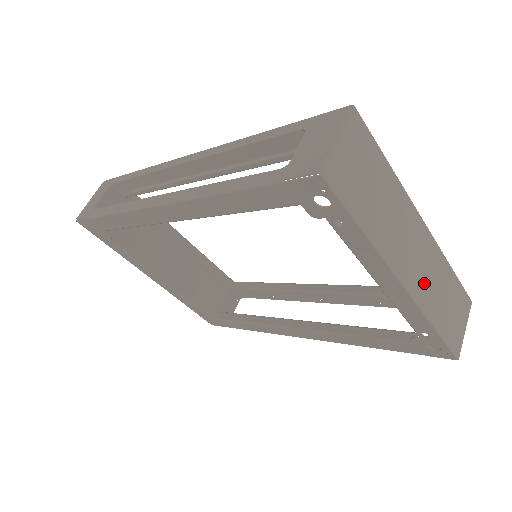
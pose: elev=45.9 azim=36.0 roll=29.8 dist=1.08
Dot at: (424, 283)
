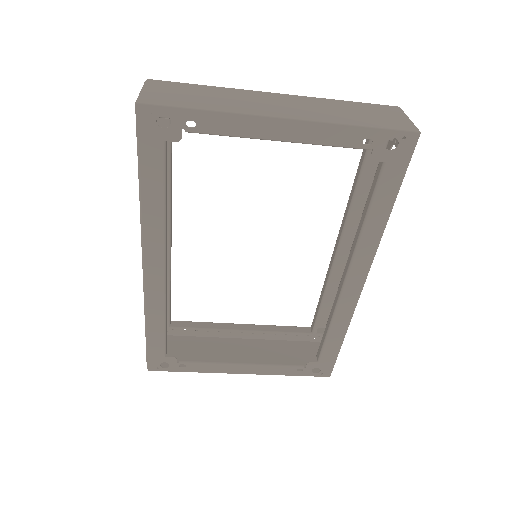
Dot at: (310, 112)
